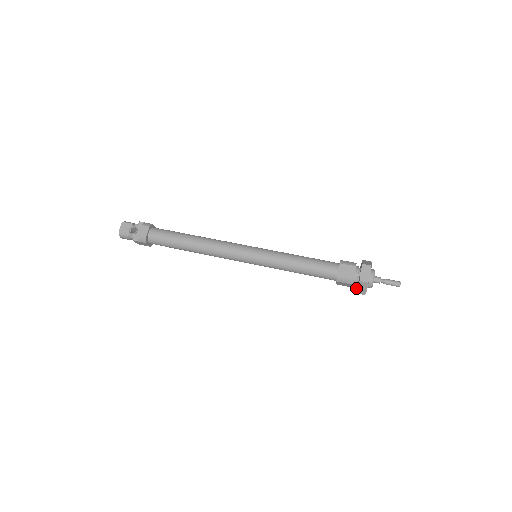
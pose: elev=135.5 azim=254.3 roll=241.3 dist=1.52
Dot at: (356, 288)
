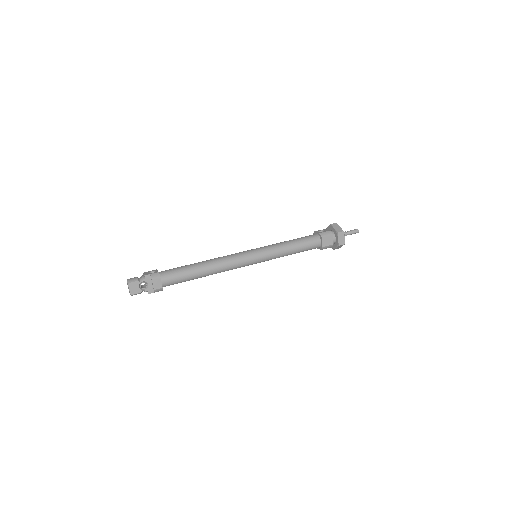
Dot at: occluded
